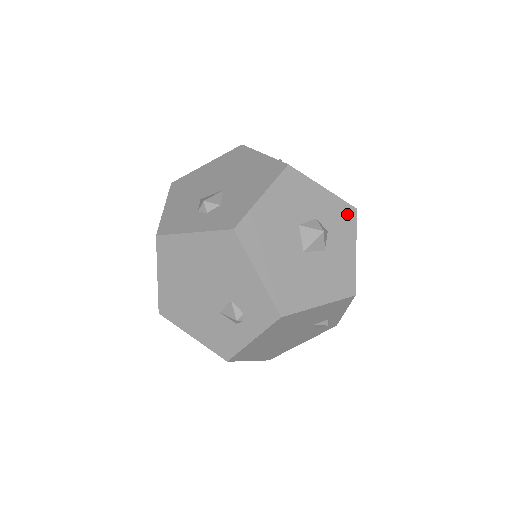
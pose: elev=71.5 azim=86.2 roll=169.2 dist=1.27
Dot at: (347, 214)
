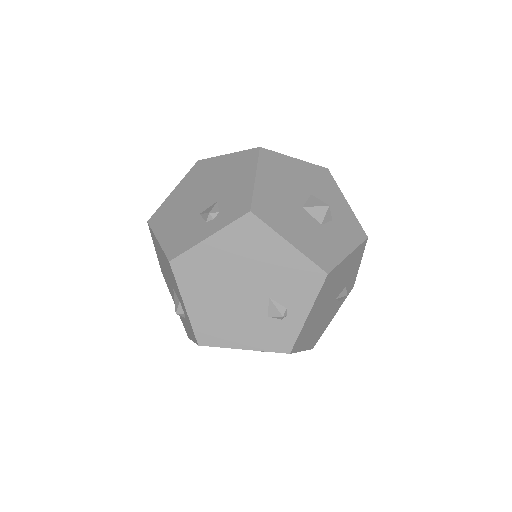
Dot at: (357, 231)
